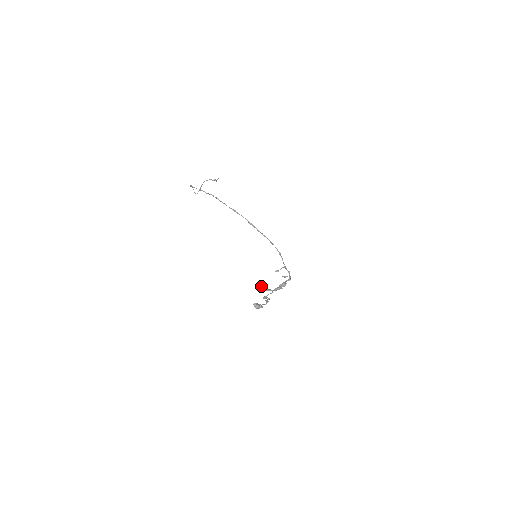
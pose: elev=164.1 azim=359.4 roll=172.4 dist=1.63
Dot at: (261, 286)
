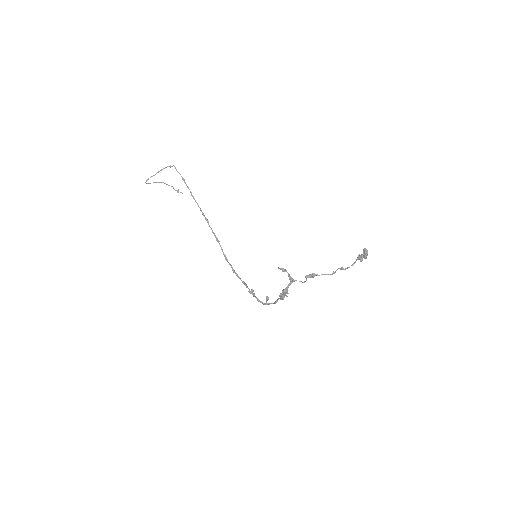
Dot at: occluded
